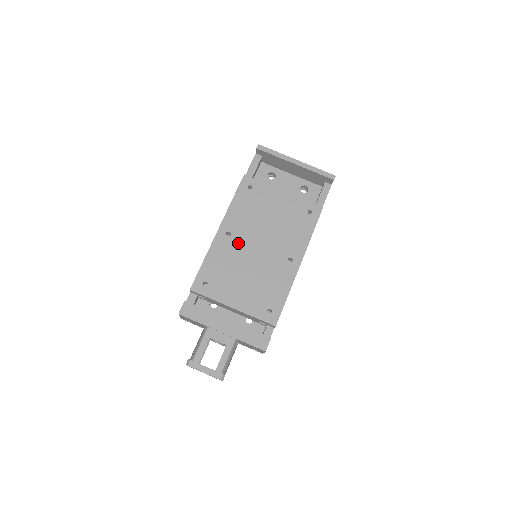
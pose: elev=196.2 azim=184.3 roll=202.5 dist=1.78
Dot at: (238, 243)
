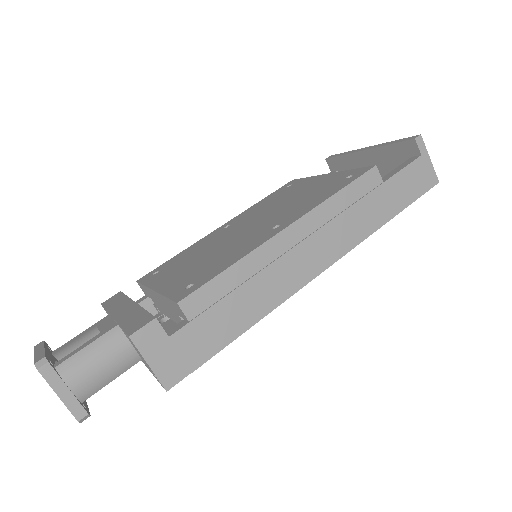
Dot at: (228, 231)
